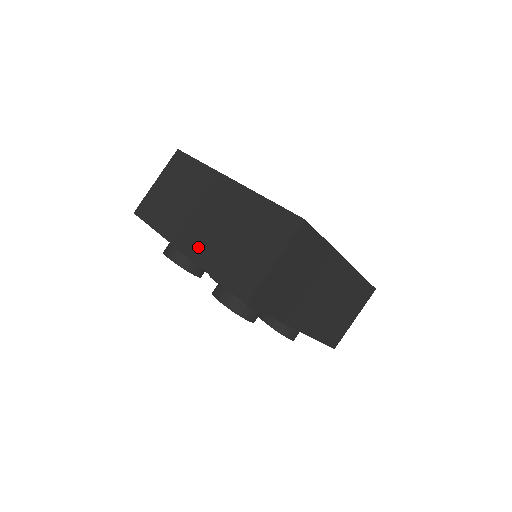
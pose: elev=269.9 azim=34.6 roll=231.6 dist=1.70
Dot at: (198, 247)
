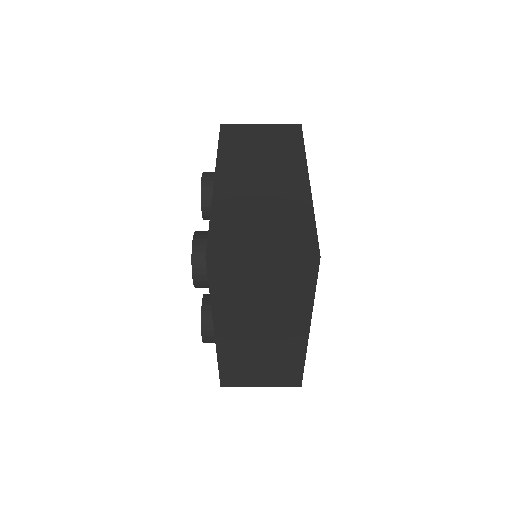
Dot at: (229, 189)
